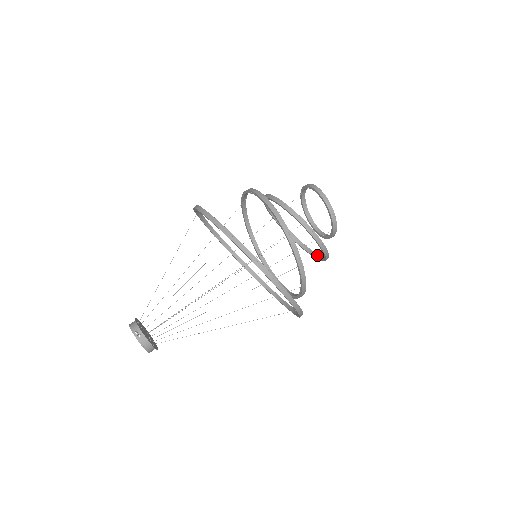
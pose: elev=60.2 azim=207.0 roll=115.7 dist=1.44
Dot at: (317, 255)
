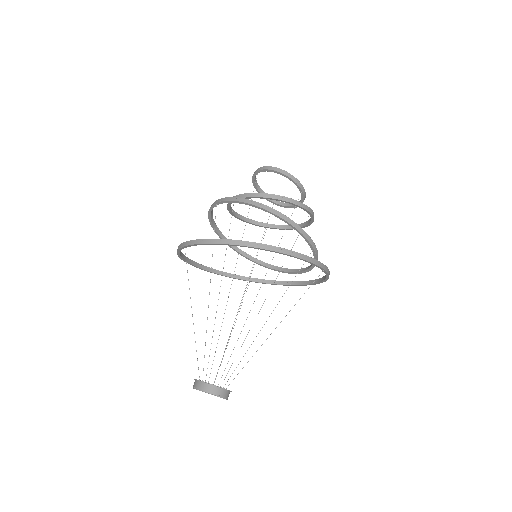
Dot at: (302, 224)
